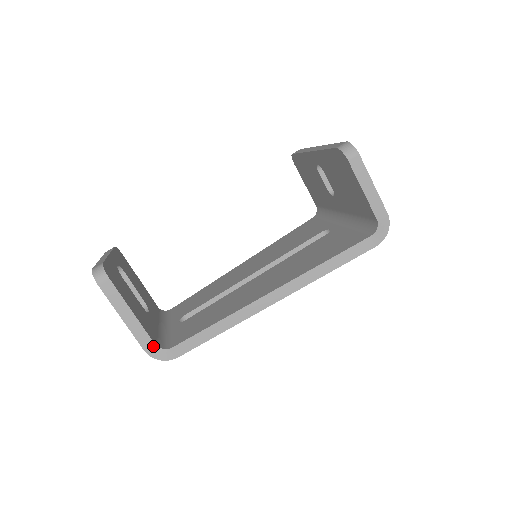
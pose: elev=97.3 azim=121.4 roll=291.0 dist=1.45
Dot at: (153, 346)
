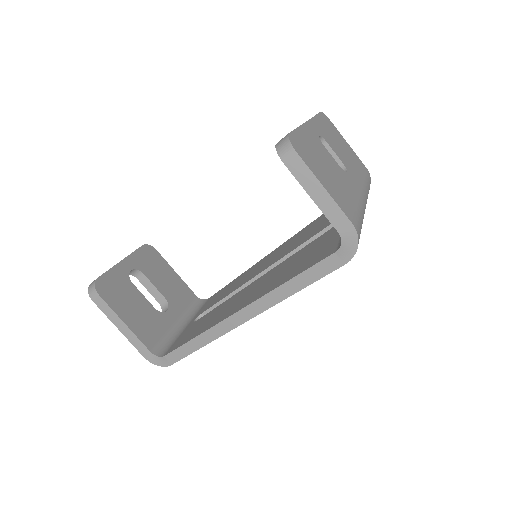
Dot at: (149, 353)
